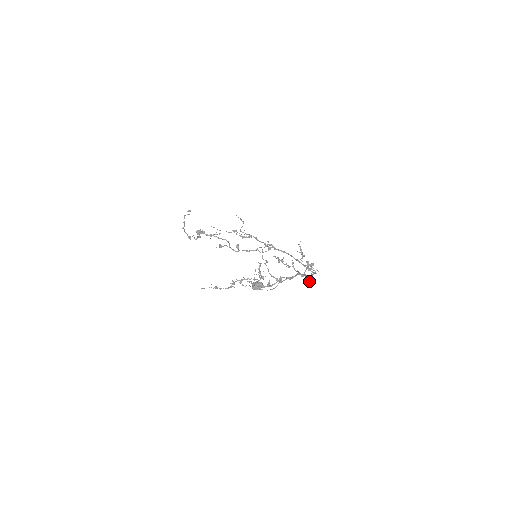
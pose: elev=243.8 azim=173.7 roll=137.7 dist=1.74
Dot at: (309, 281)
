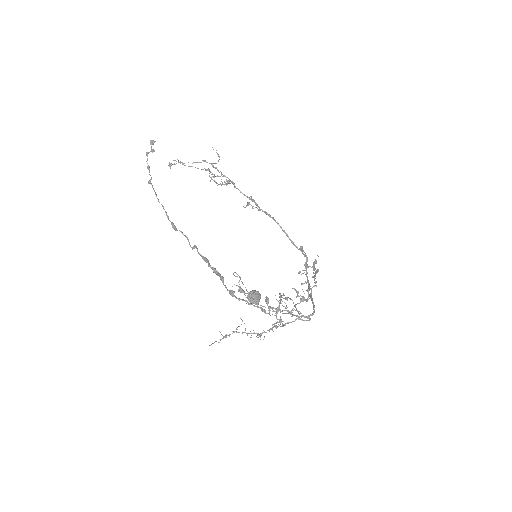
Dot at: (300, 272)
